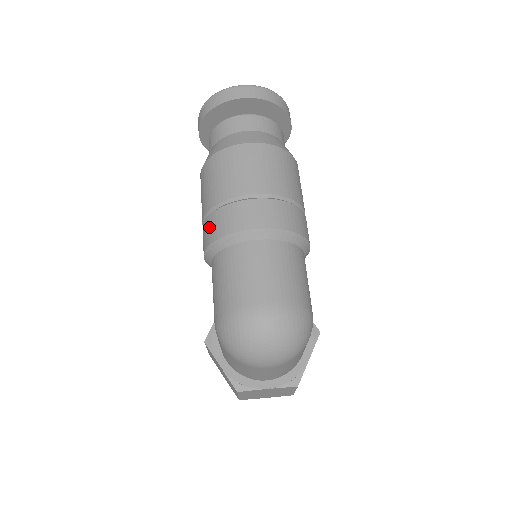
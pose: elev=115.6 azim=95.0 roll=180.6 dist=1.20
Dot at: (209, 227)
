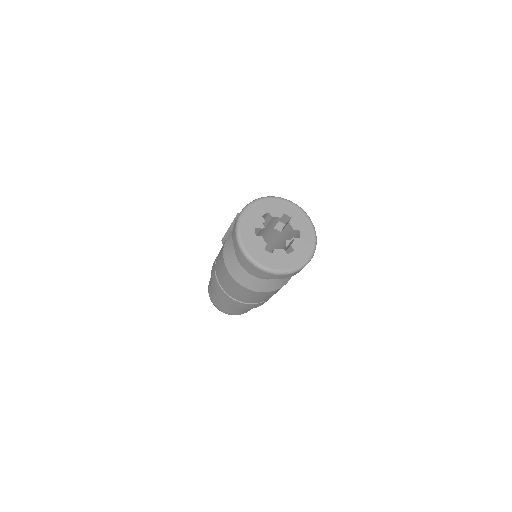
Dot at: (213, 274)
